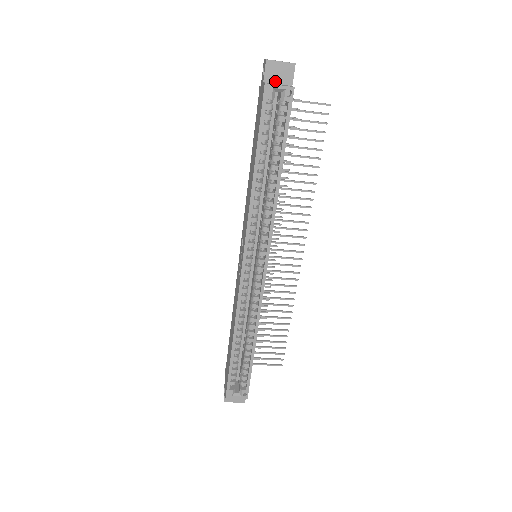
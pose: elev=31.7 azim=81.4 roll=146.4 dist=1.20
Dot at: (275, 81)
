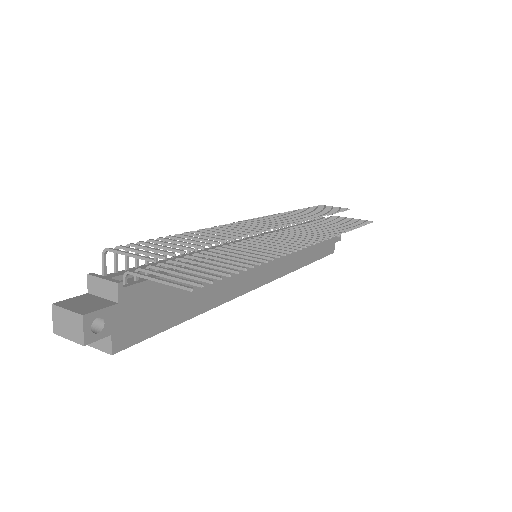
Dot at: occluded
